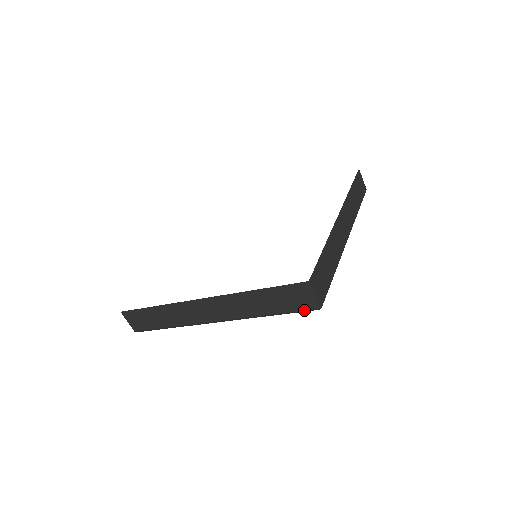
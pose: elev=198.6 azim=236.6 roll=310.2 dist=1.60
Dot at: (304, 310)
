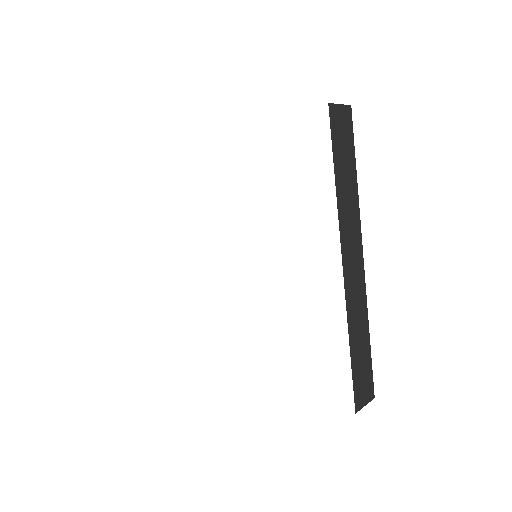
Dot at: occluded
